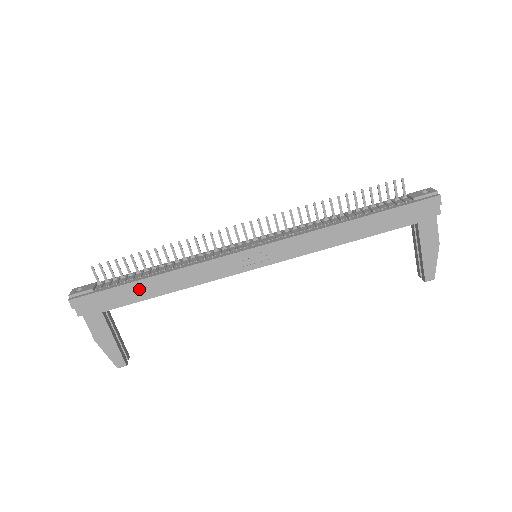
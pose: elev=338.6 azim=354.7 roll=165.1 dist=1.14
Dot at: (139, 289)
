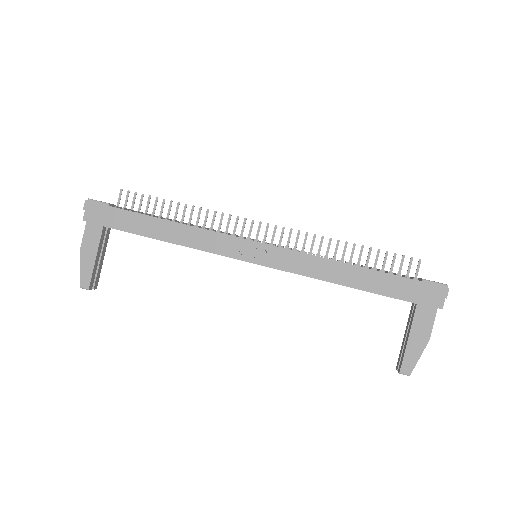
Dot at: (144, 223)
